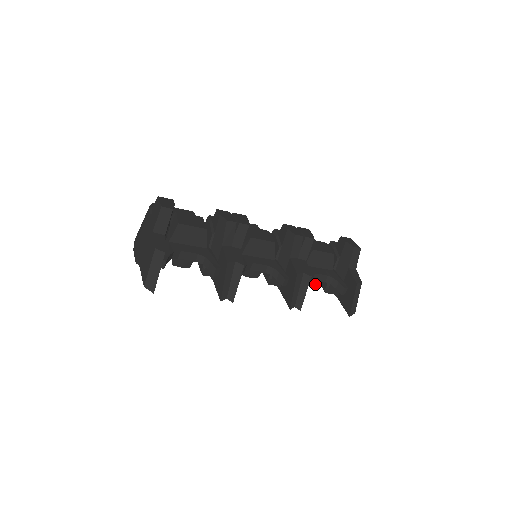
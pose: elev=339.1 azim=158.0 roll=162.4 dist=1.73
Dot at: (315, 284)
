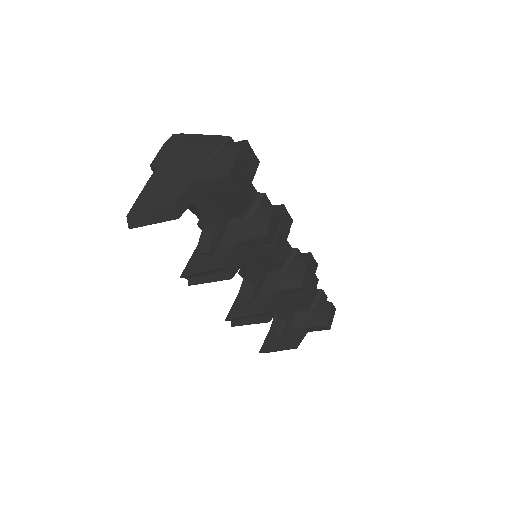
Dot at: occluded
